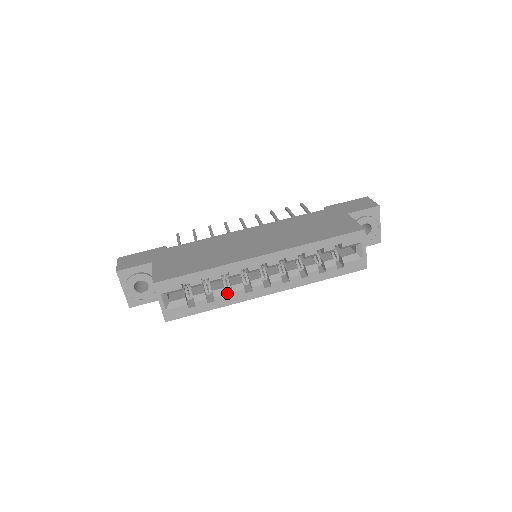
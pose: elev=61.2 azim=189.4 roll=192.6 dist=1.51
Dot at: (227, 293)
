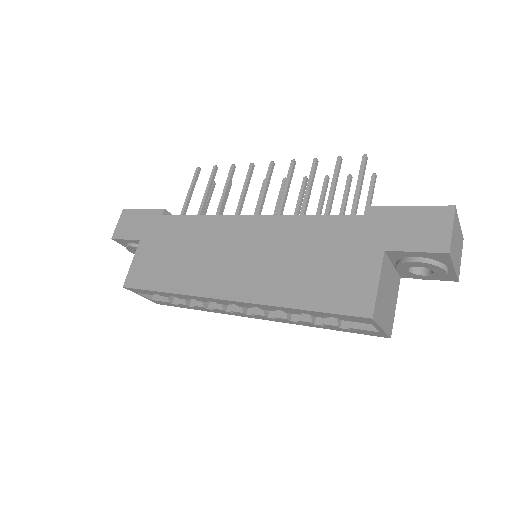
Dot at: occluded
